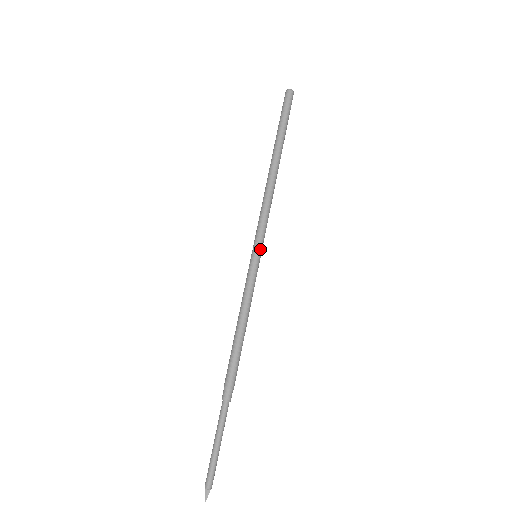
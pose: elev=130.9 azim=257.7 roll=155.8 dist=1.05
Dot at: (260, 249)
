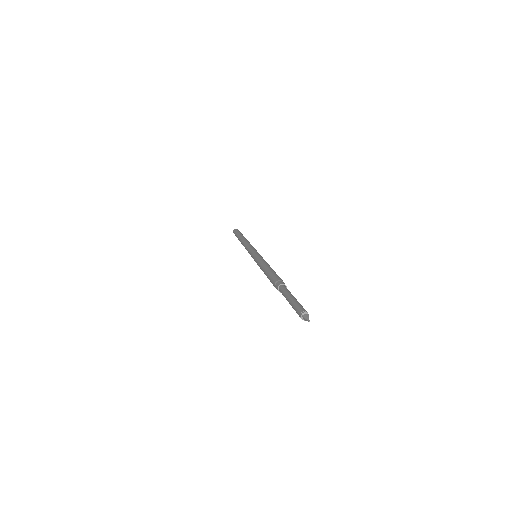
Dot at: (257, 252)
